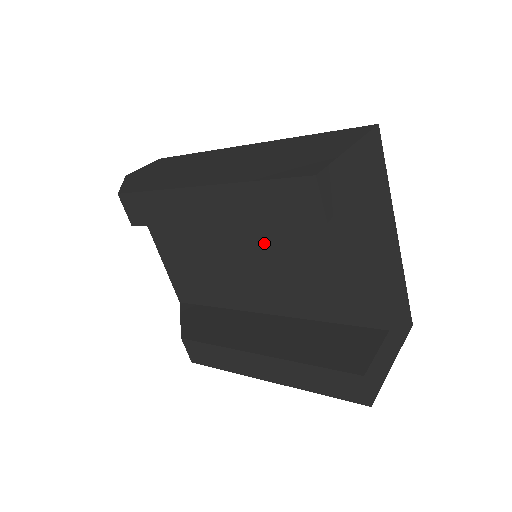
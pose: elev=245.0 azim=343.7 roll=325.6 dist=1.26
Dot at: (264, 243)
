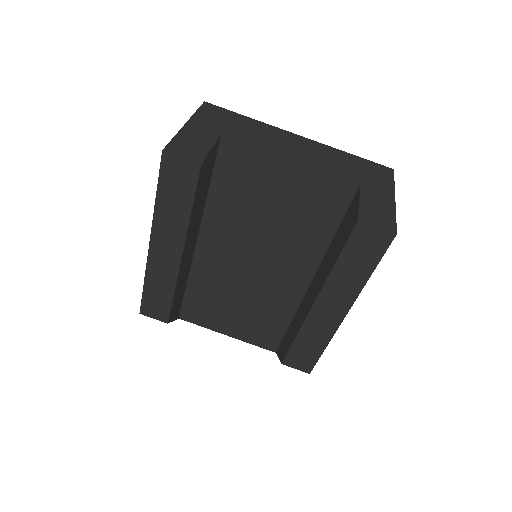
Dot at: (243, 240)
